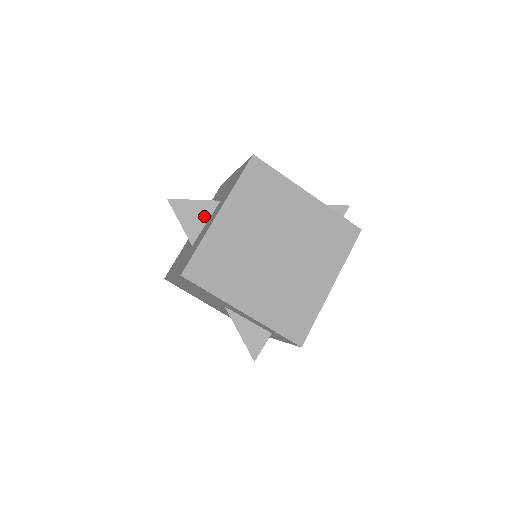
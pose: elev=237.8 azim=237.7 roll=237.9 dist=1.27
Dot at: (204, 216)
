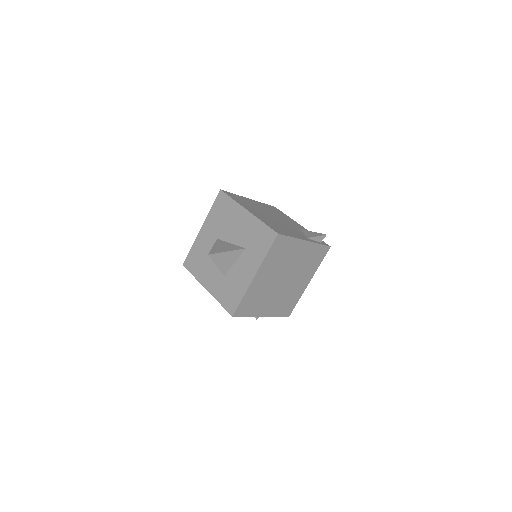
Dot at: (233, 259)
